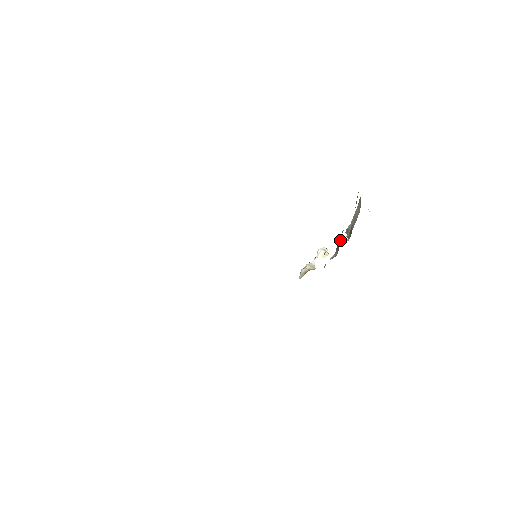
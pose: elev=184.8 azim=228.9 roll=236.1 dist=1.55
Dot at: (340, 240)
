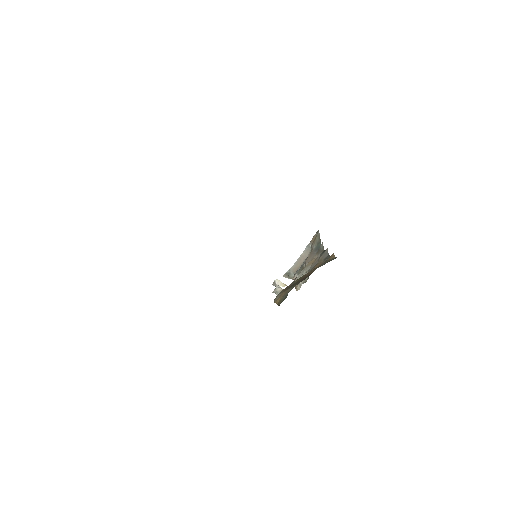
Dot at: (306, 270)
